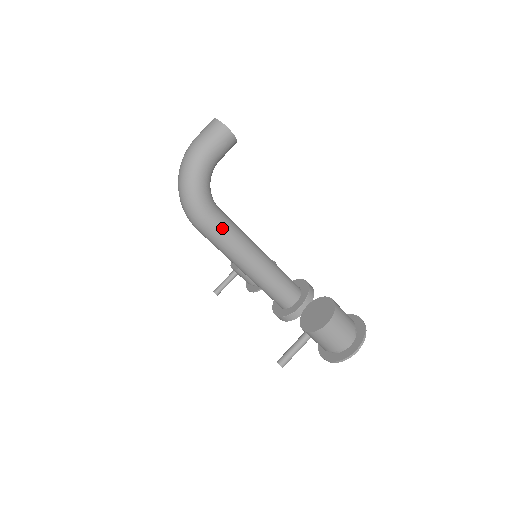
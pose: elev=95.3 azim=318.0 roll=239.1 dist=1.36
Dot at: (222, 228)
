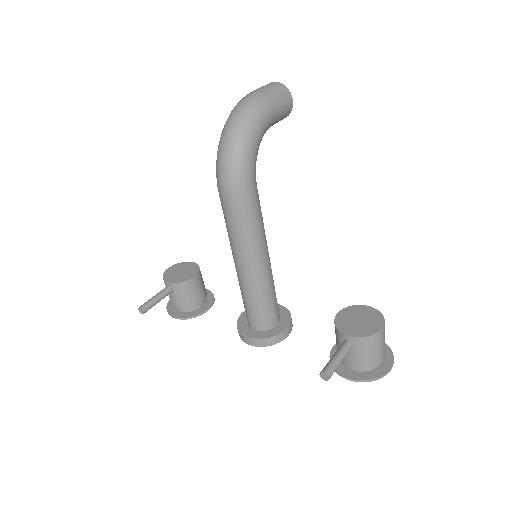
Dot at: (257, 202)
